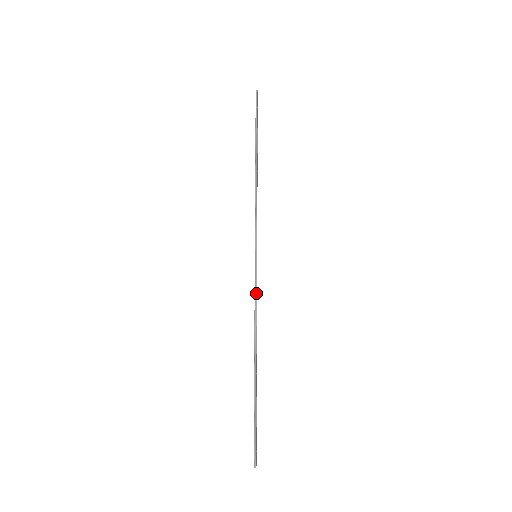
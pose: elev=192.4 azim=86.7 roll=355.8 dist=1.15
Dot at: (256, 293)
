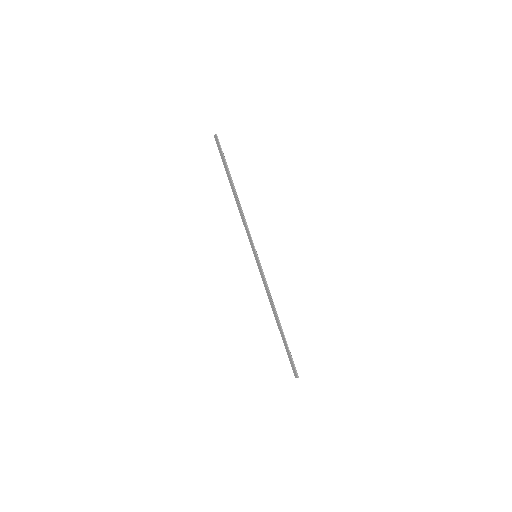
Dot at: occluded
